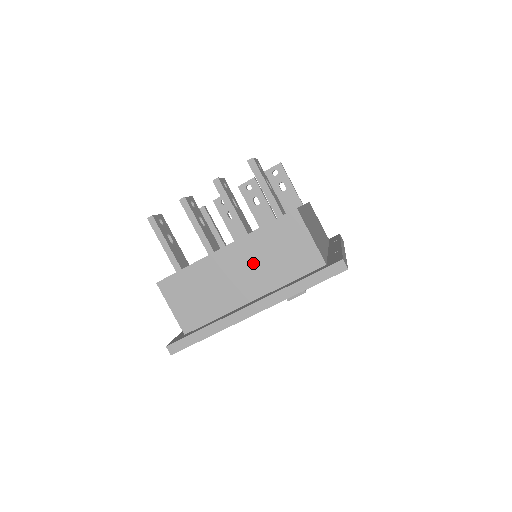
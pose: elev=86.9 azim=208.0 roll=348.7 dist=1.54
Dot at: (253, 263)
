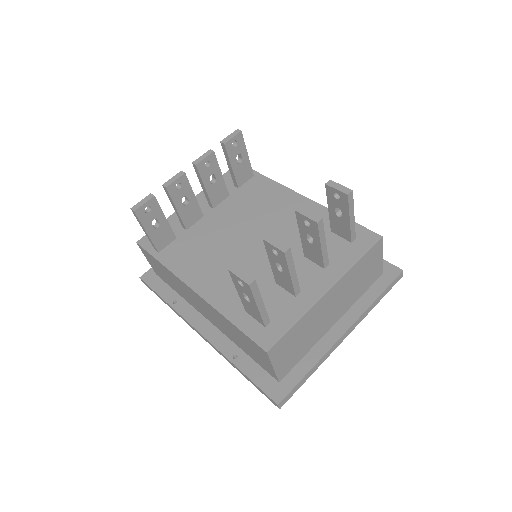
Dot at: (344, 294)
